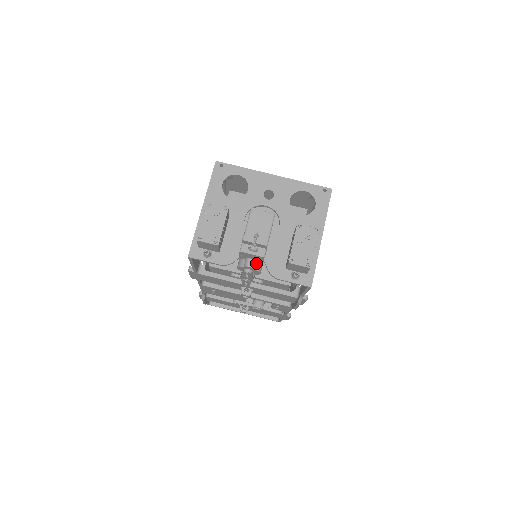
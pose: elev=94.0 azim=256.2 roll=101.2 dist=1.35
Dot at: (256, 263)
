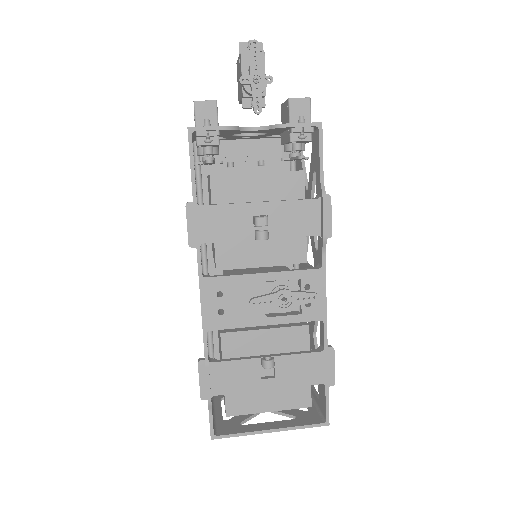
Dot at: occluded
